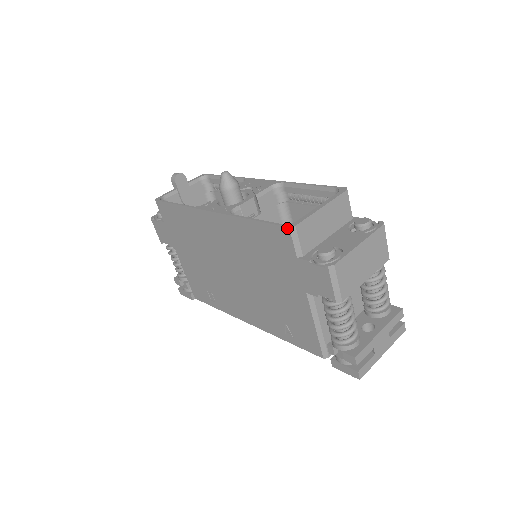
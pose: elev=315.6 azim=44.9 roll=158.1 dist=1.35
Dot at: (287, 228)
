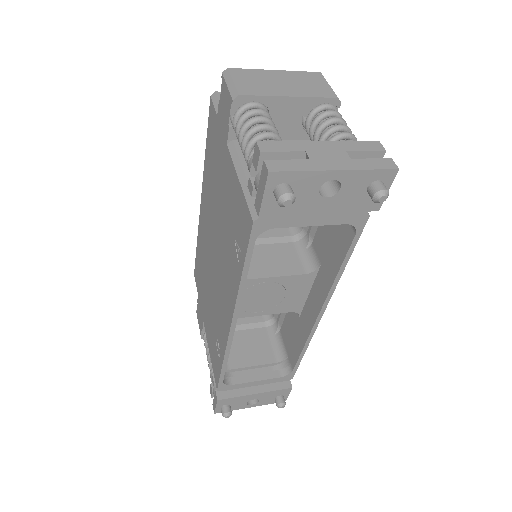
Dot at: (210, 99)
